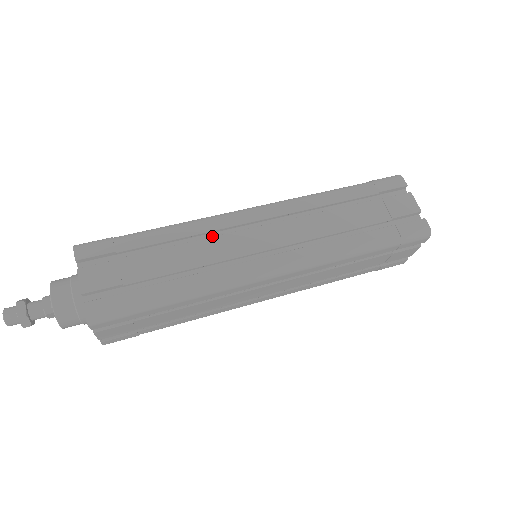
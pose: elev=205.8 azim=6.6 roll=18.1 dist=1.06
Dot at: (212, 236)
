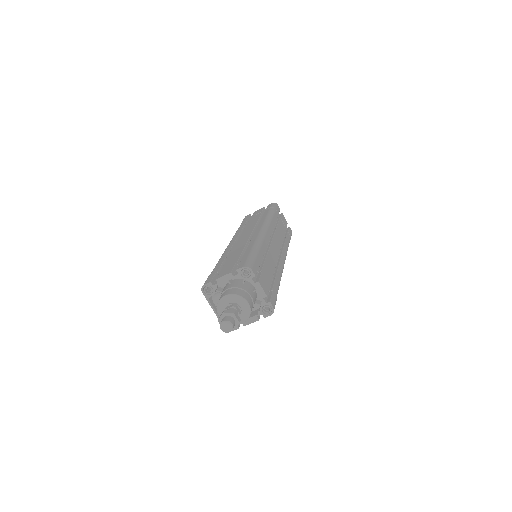
Dot at: occluded
